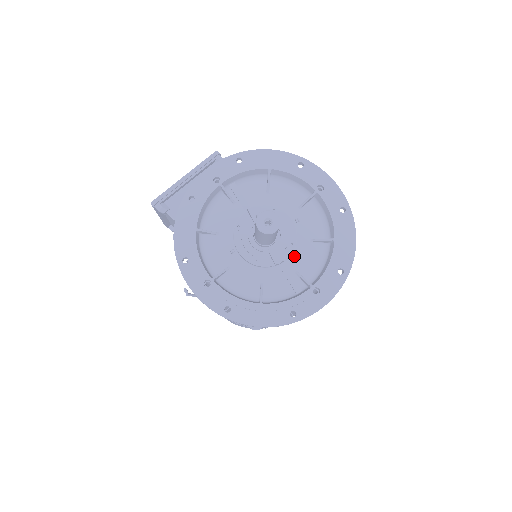
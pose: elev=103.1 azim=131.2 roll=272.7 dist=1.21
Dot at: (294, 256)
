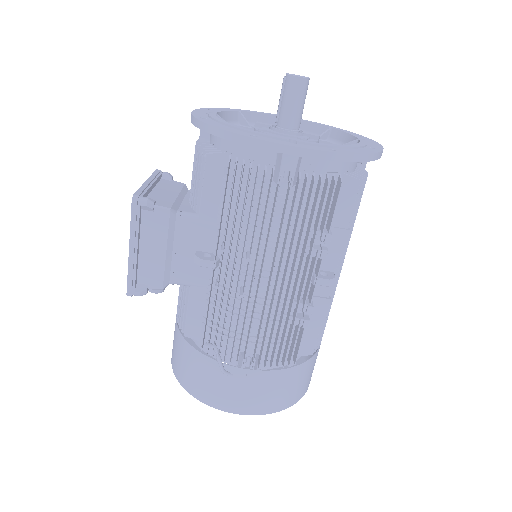
Dot at: occluded
